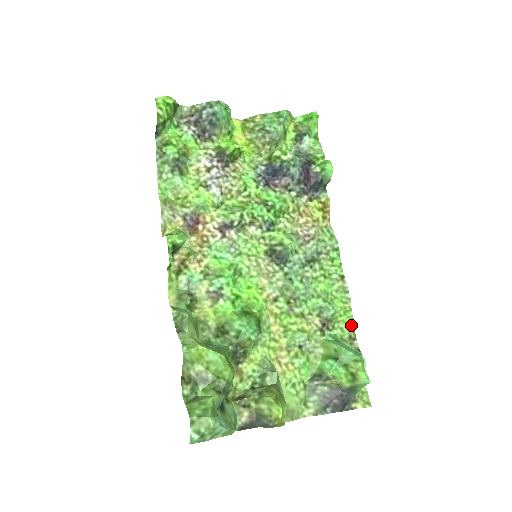
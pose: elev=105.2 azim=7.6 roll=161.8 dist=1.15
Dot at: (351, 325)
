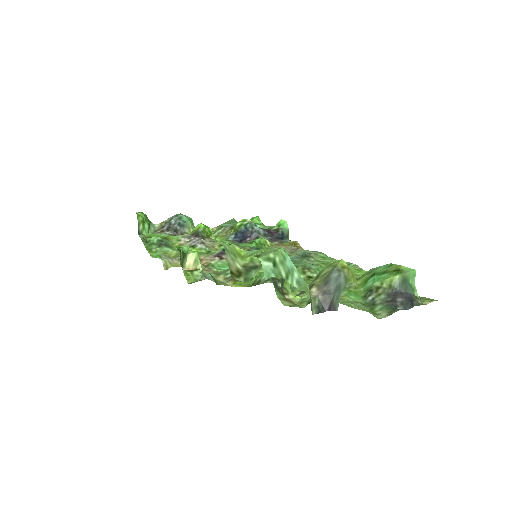
Dot at: occluded
